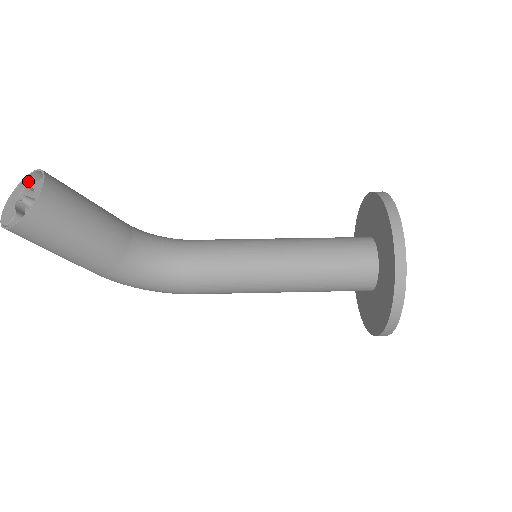
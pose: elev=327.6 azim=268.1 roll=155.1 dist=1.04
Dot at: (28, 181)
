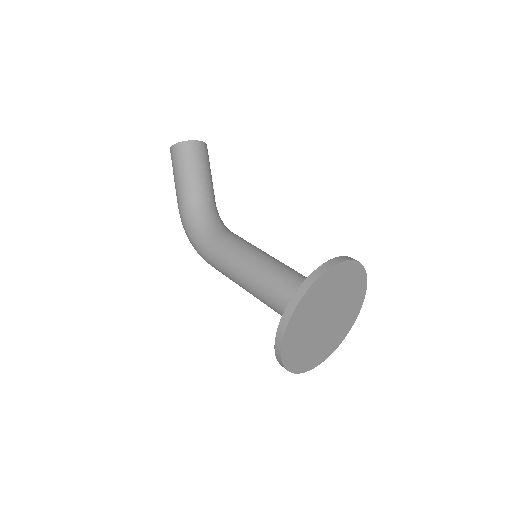
Dot at: occluded
